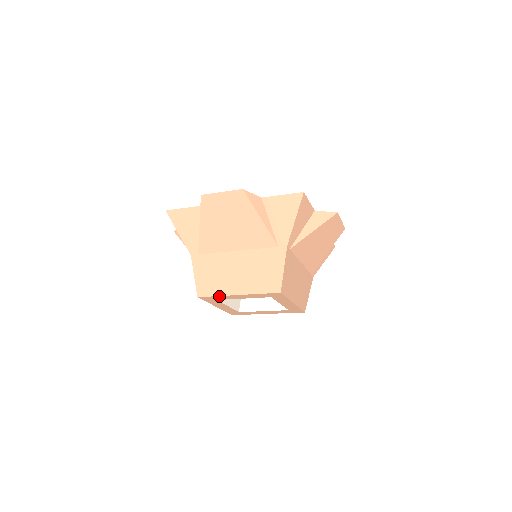
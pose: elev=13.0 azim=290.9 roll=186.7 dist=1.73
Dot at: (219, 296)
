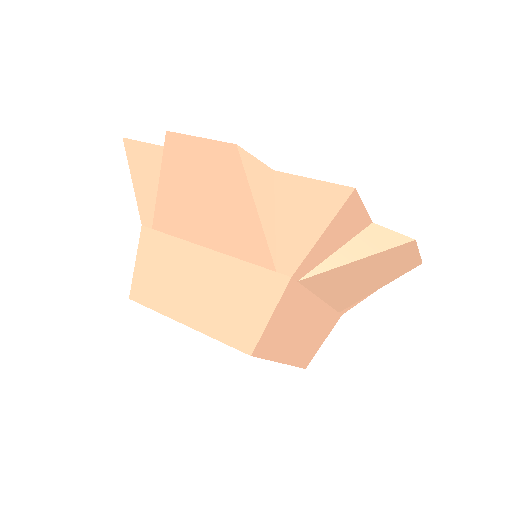
Dot at: (159, 312)
